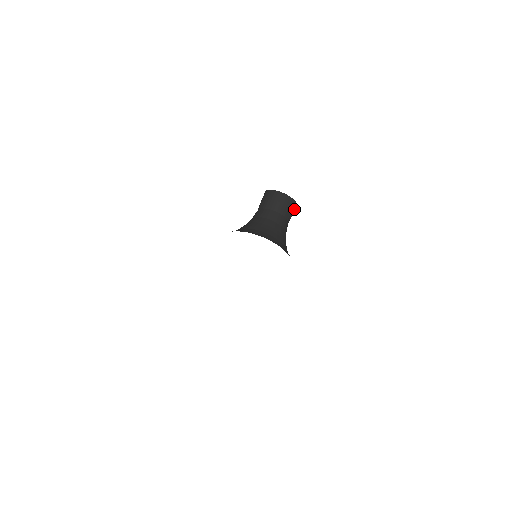
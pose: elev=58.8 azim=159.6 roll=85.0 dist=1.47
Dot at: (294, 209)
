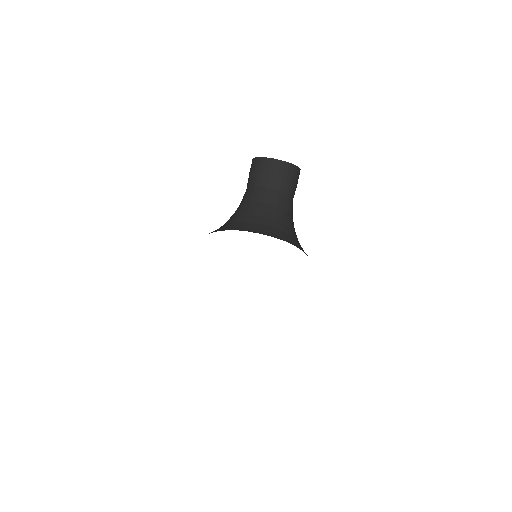
Dot at: (297, 176)
